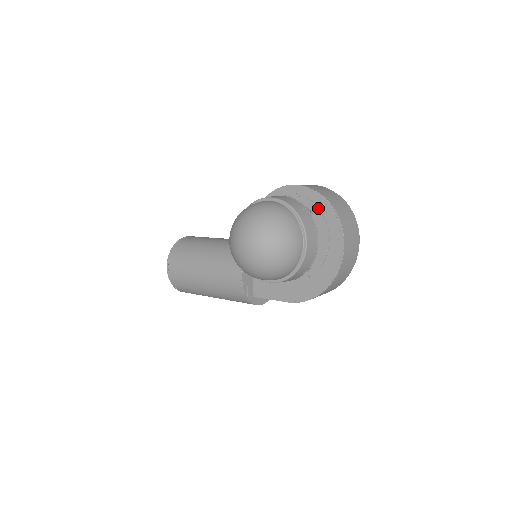
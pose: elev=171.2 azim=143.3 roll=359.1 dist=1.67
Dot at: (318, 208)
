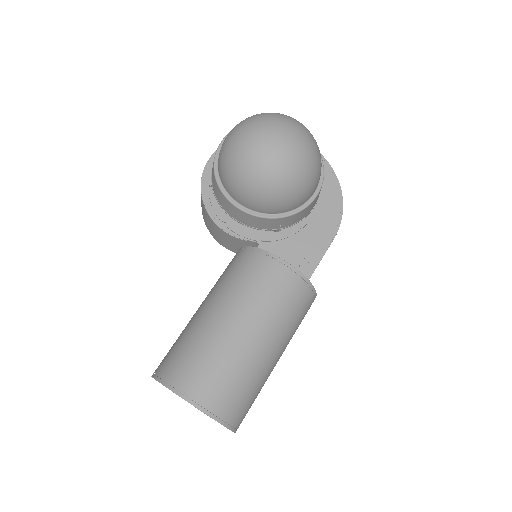
Dot at: occluded
